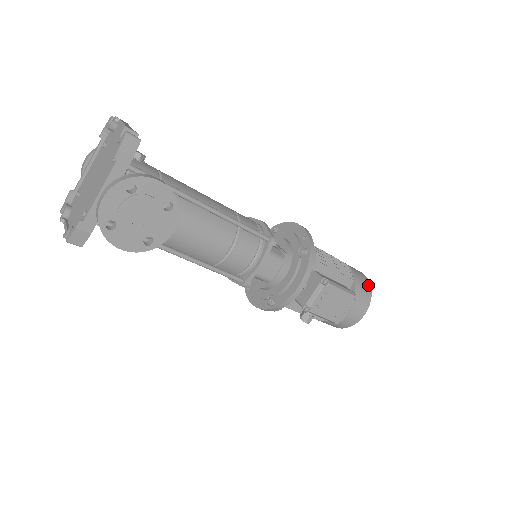
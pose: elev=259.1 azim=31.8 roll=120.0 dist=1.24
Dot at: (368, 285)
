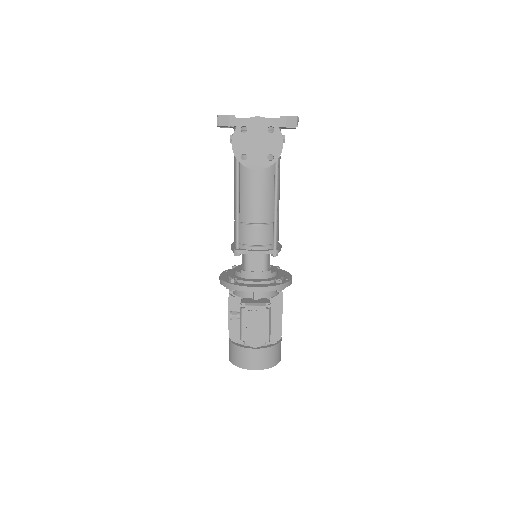
Dot at: (277, 361)
